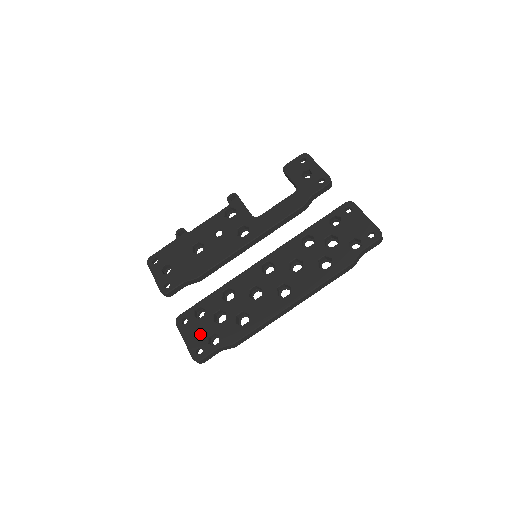
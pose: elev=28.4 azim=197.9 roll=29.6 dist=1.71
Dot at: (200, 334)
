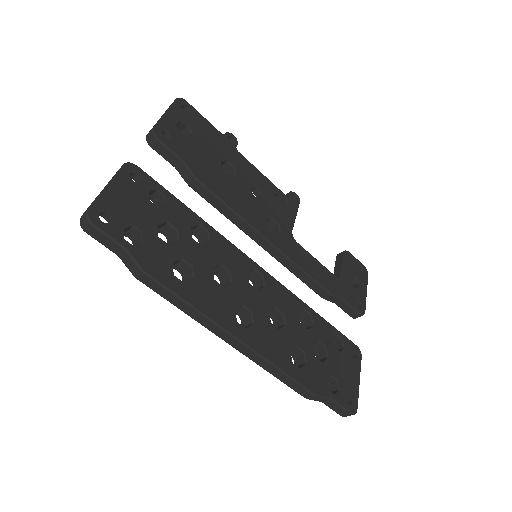
Dot at: (130, 210)
